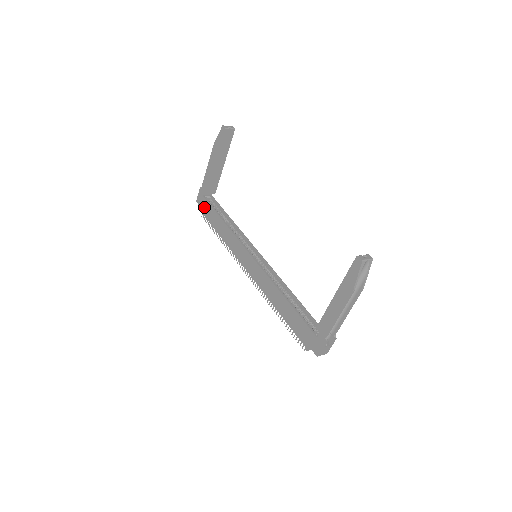
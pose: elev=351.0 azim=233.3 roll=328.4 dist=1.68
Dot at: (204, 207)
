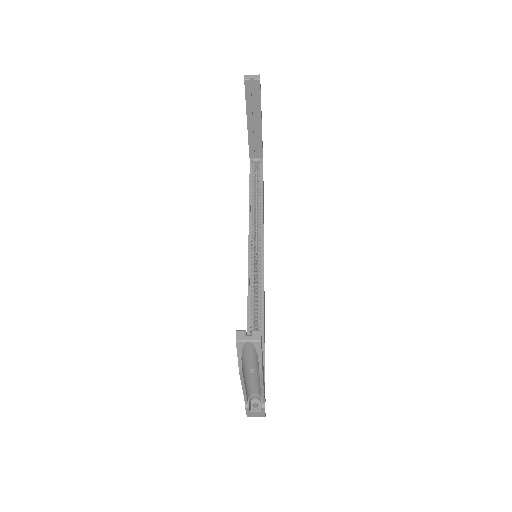
Dot at: occluded
